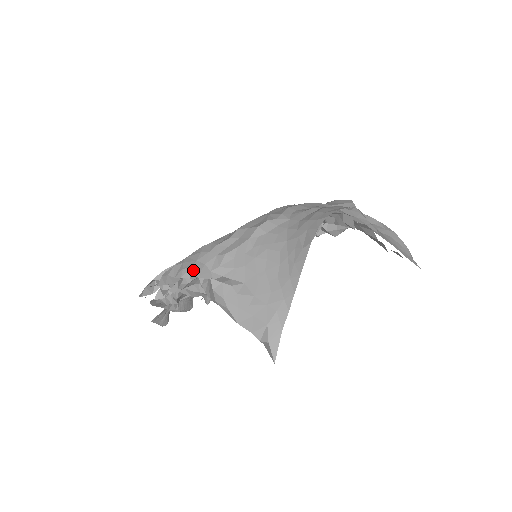
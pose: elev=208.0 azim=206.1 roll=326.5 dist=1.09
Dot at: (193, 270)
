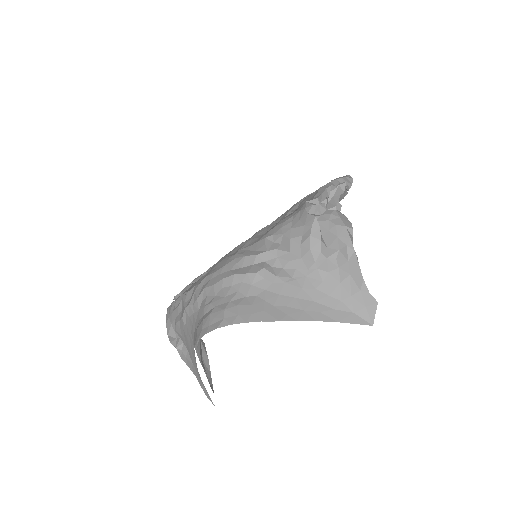
Dot at: (166, 327)
